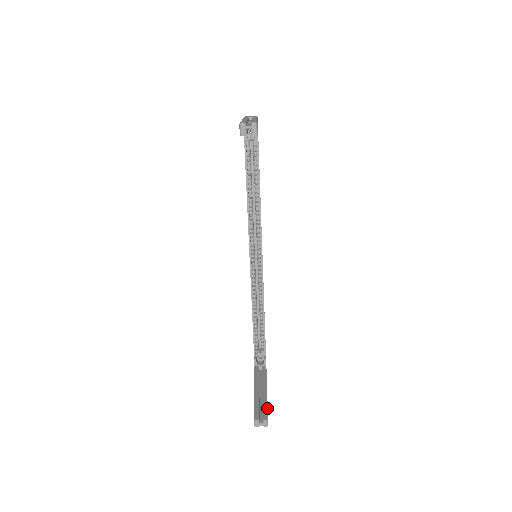
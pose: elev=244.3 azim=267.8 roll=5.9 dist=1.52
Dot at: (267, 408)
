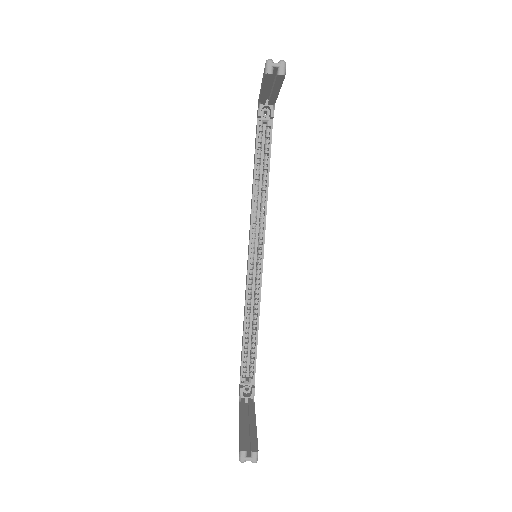
Dot at: (257, 440)
